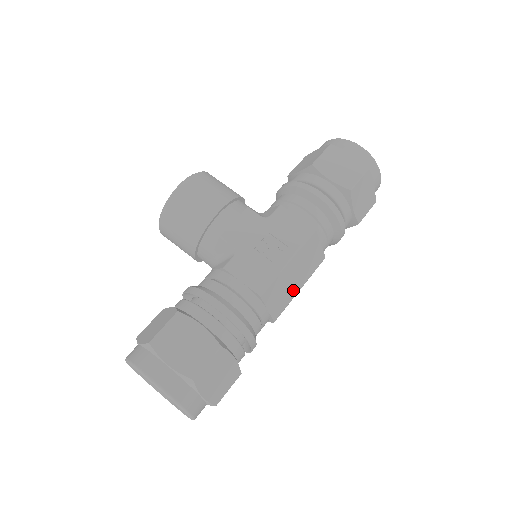
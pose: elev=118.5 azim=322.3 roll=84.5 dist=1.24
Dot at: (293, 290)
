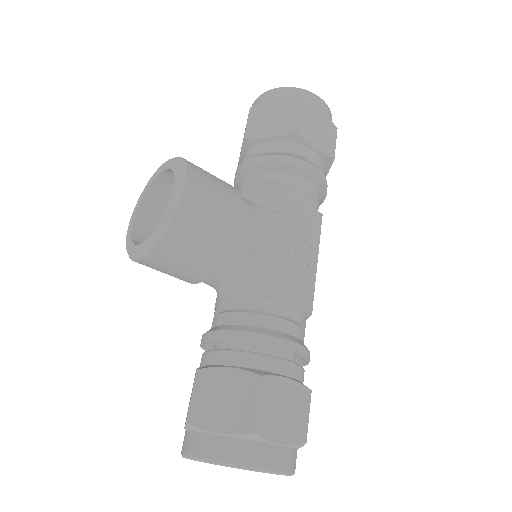
Dot at: occluded
